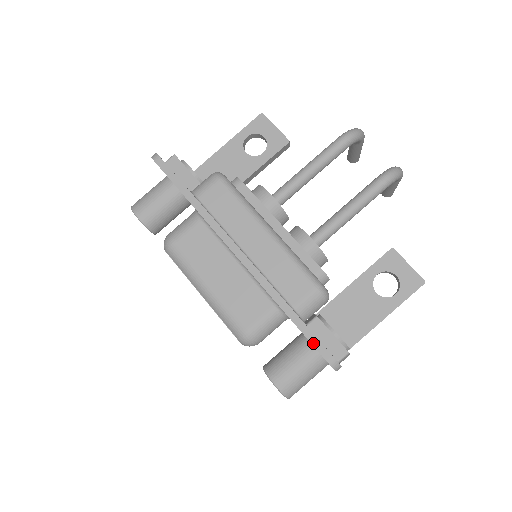
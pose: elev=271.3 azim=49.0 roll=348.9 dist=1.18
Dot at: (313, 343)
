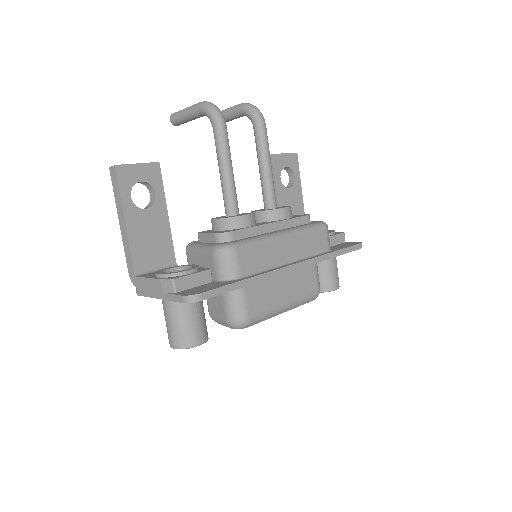
Dot at: occluded
